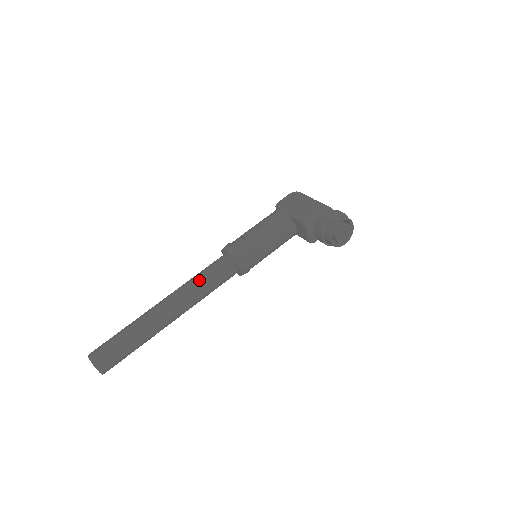
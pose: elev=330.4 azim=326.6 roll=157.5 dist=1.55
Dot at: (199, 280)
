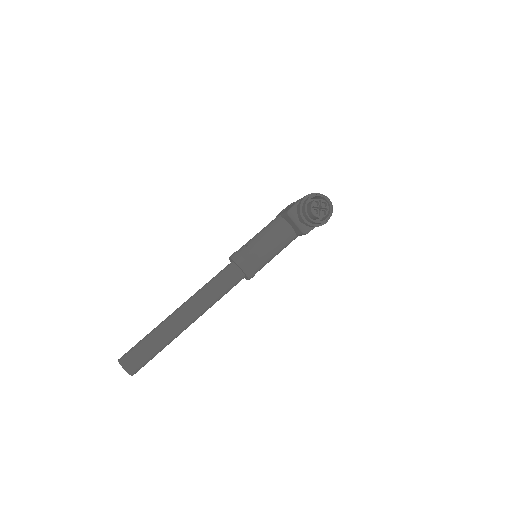
Dot at: (207, 284)
